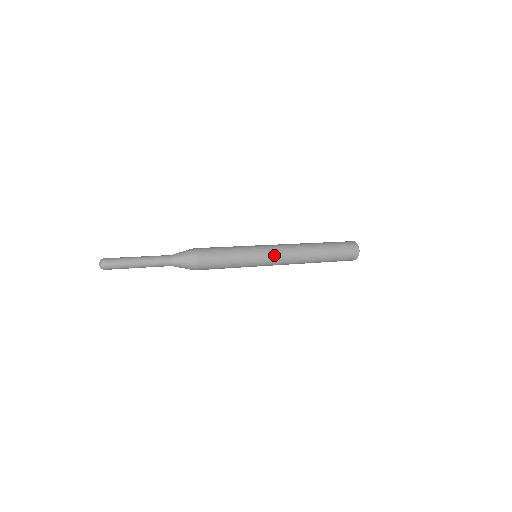
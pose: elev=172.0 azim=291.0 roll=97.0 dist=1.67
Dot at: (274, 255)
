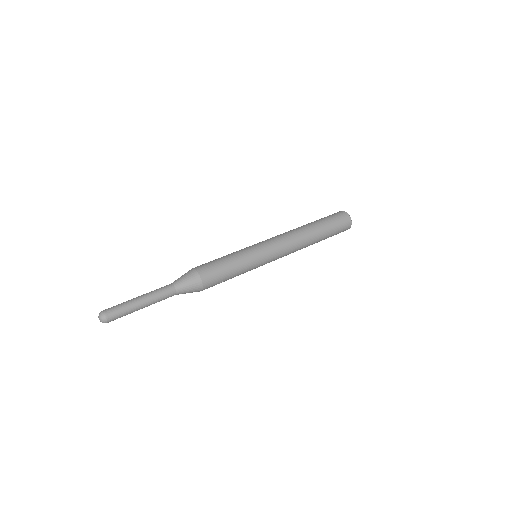
Dot at: (274, 260)
